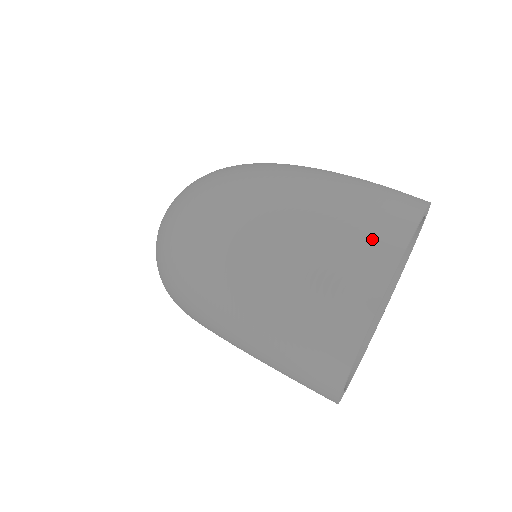
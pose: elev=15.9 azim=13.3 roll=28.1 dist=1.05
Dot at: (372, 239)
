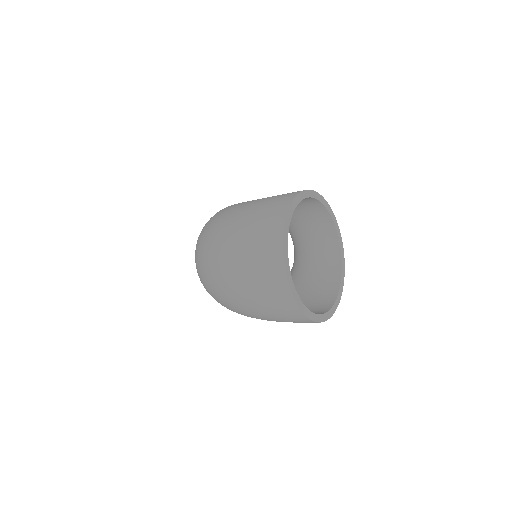
Dot at: (268, 254)
